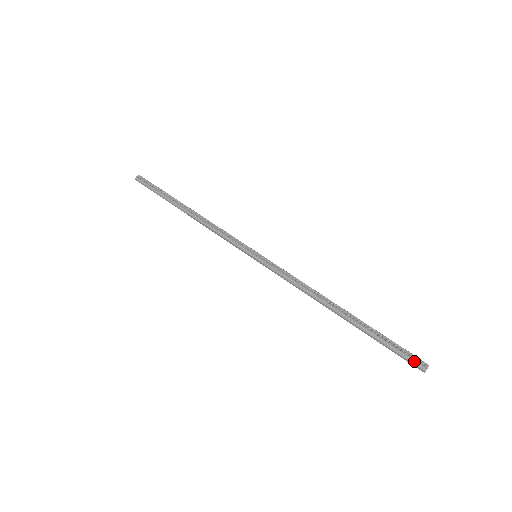
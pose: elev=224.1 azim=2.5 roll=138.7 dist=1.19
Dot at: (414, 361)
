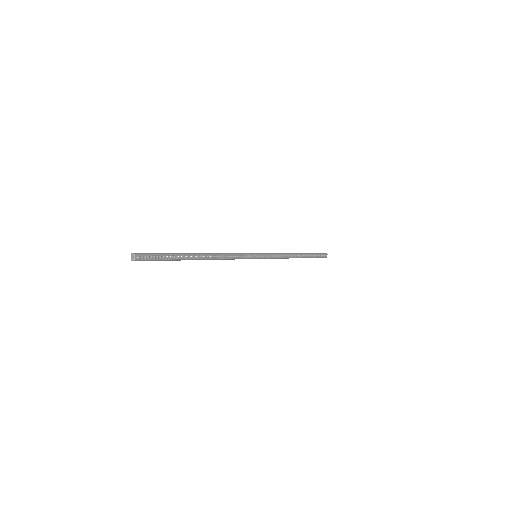
Dot at: (324, 257)
